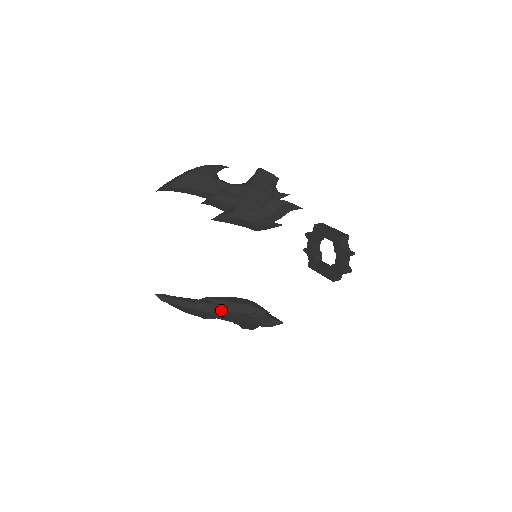
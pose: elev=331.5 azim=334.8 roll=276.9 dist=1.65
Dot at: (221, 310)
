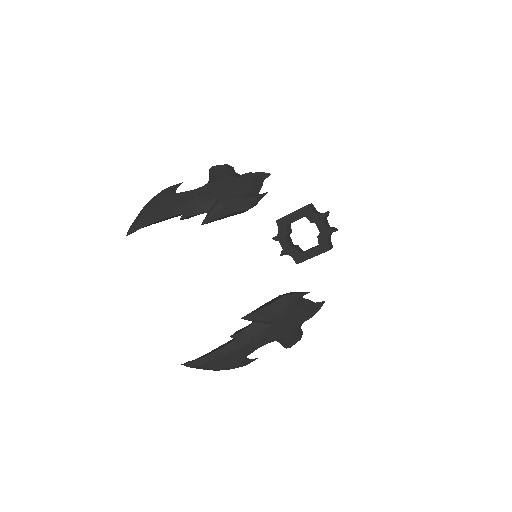
Dot at: (264, 321)
